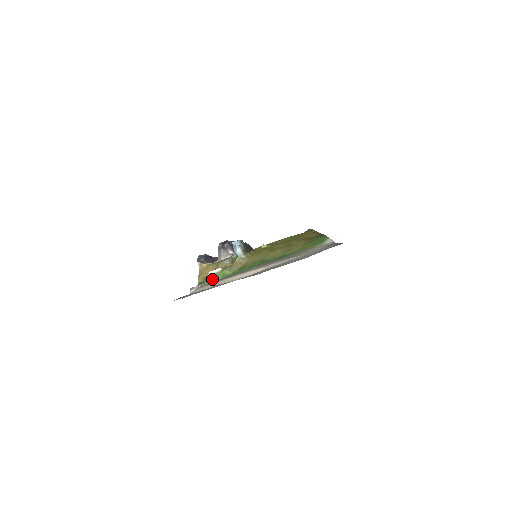
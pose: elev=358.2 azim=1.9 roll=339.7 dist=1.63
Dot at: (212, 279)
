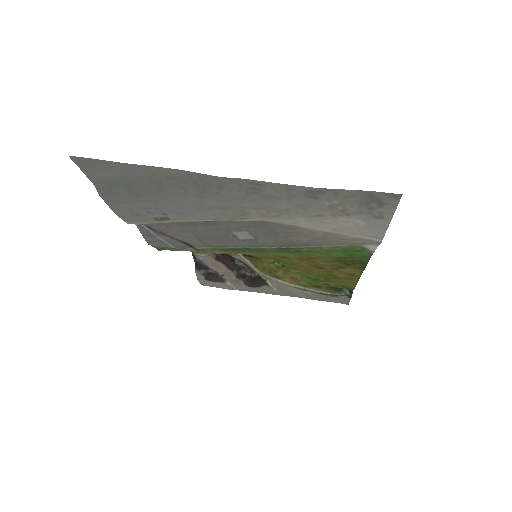
Dot at: occluded
